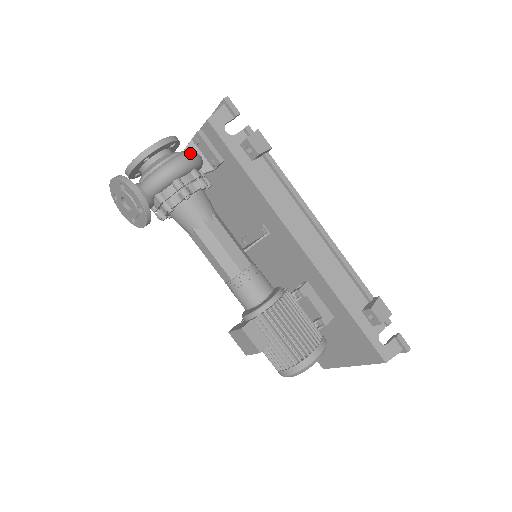
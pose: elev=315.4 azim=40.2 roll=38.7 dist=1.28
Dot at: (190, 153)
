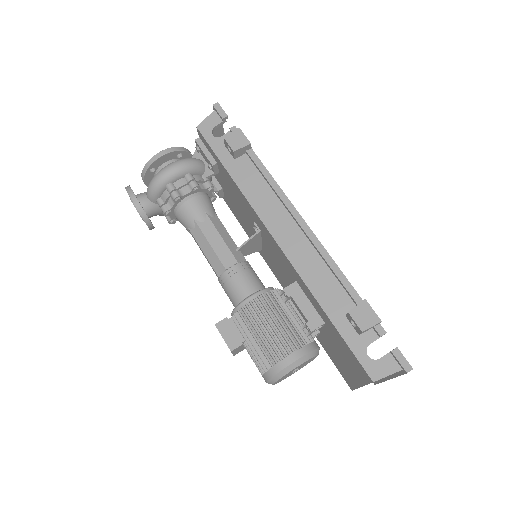
Dot at: (184, 160)
